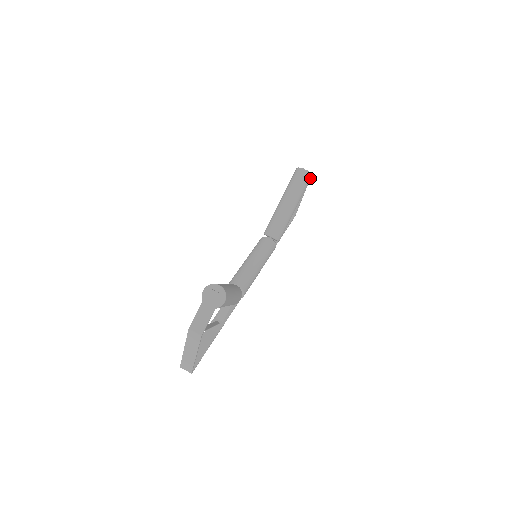
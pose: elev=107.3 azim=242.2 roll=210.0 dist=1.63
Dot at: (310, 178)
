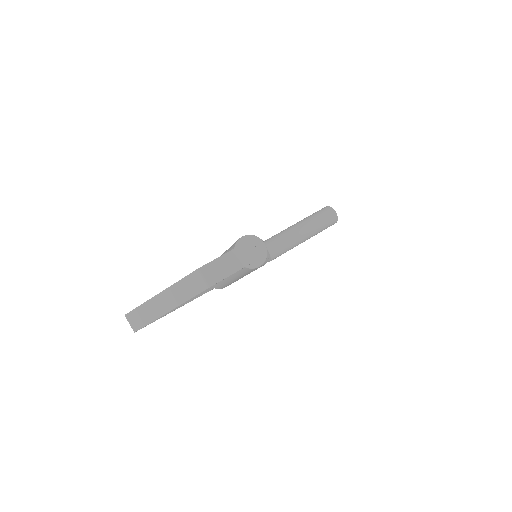
Dot at: (333, 224)
